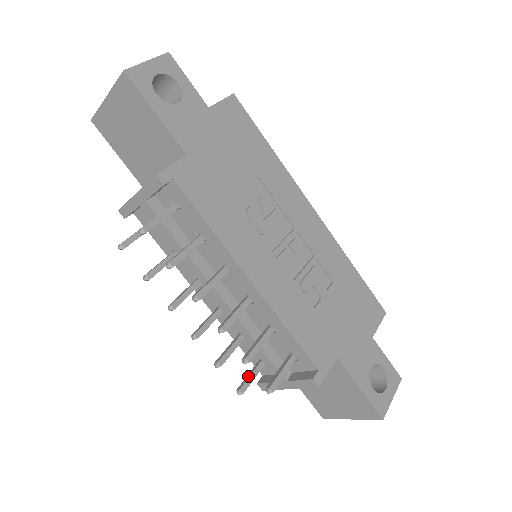
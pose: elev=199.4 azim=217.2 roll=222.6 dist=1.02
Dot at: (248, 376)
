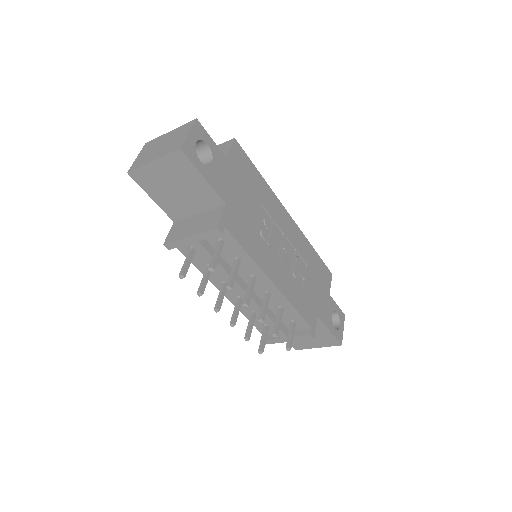
Dot at: (262, 340)
